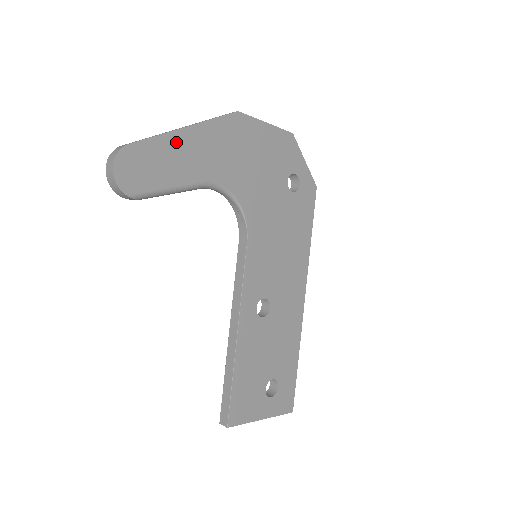
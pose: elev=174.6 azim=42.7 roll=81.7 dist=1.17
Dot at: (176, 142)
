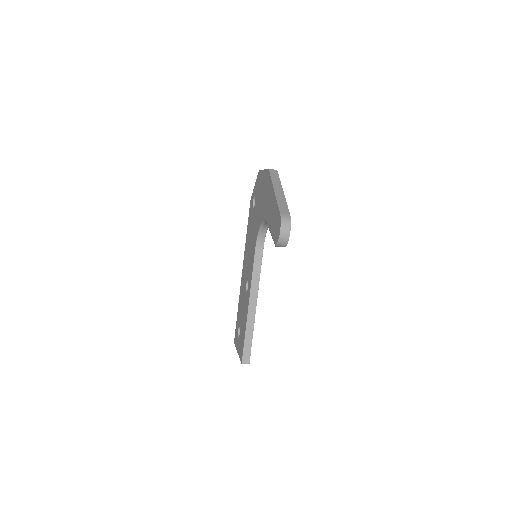
Dot at: occluded
